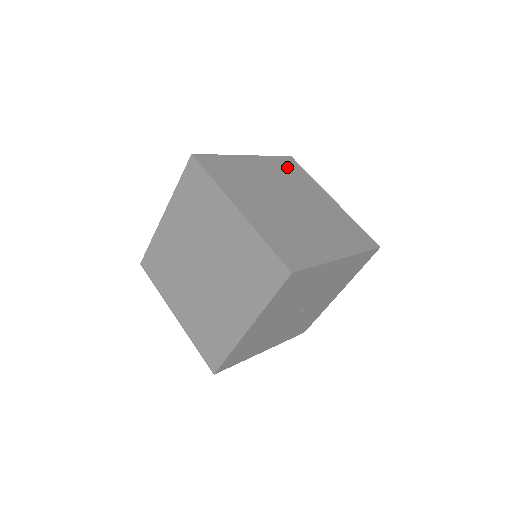
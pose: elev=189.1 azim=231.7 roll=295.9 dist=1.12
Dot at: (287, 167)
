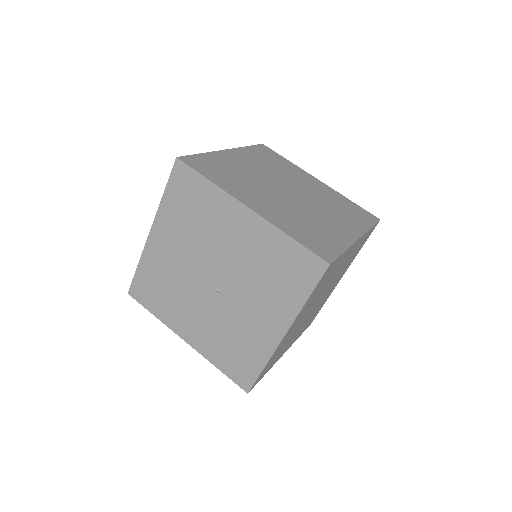
Dot at: (352, 208)
